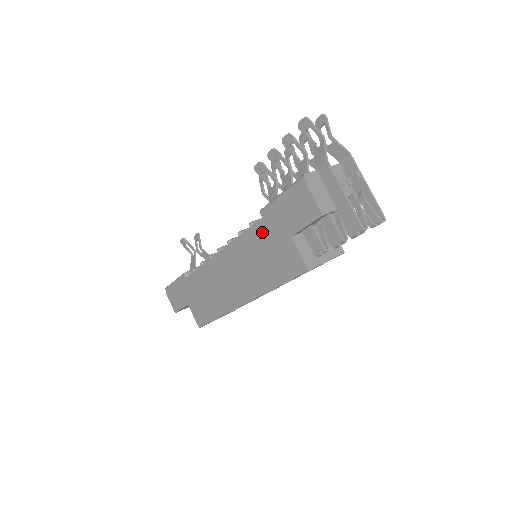
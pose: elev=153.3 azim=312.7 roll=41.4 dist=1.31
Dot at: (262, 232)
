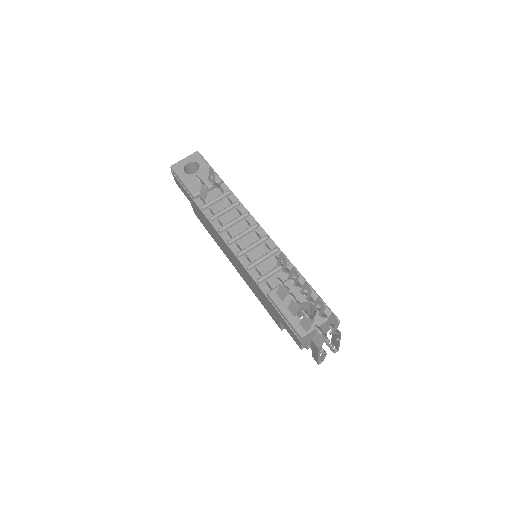
Dot at: (263, 296)
